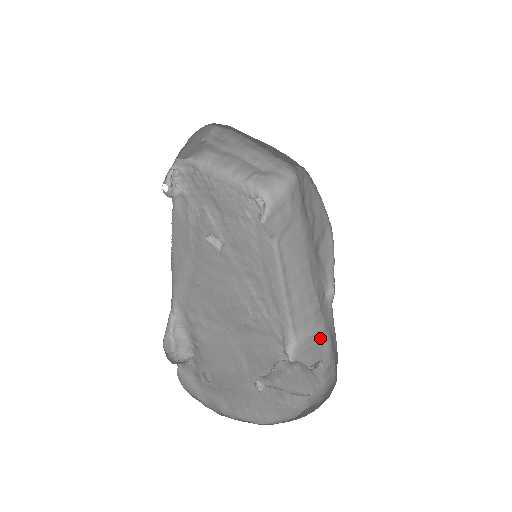
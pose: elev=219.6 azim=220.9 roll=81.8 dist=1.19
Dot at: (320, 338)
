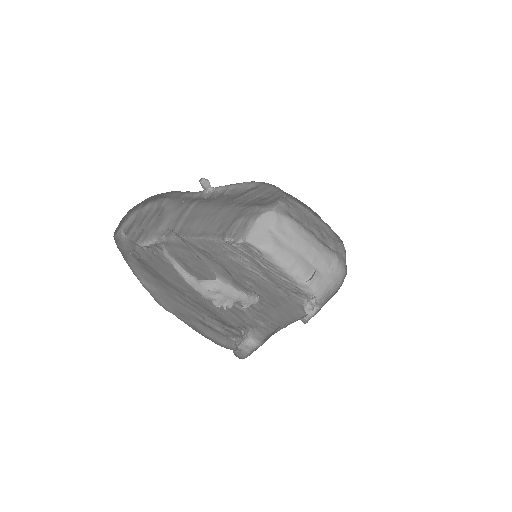
Dot at: occluded
